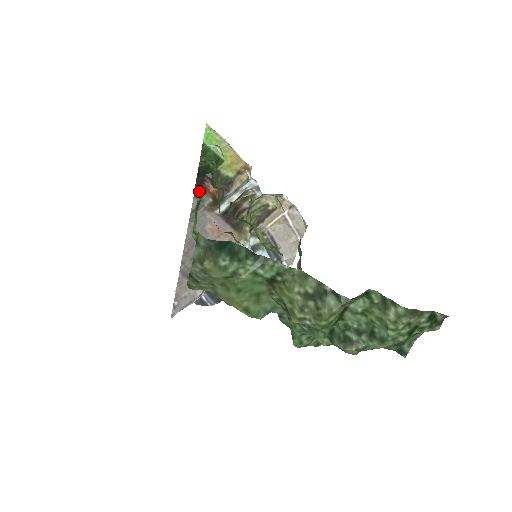
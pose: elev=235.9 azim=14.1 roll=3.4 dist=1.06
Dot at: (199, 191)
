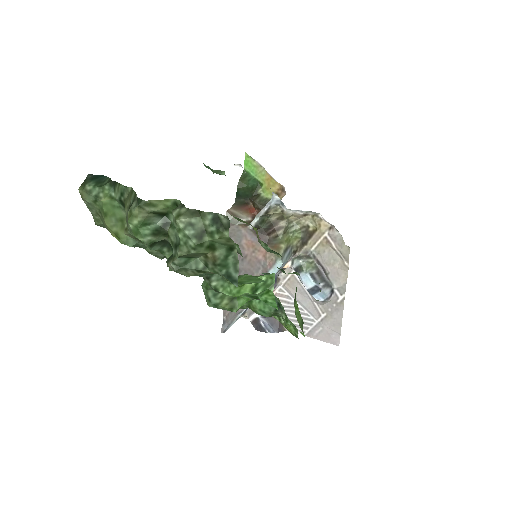
Dot at: (237, 210)
